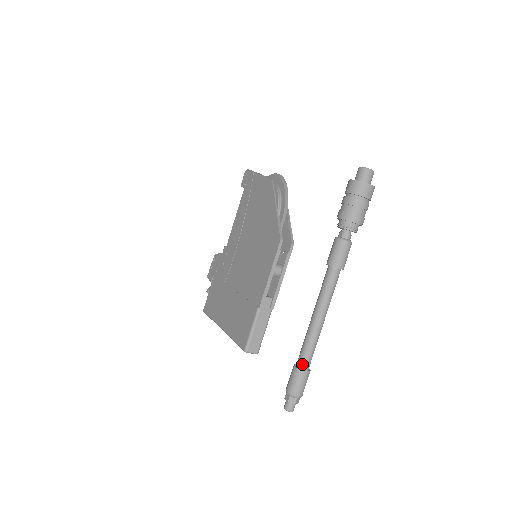
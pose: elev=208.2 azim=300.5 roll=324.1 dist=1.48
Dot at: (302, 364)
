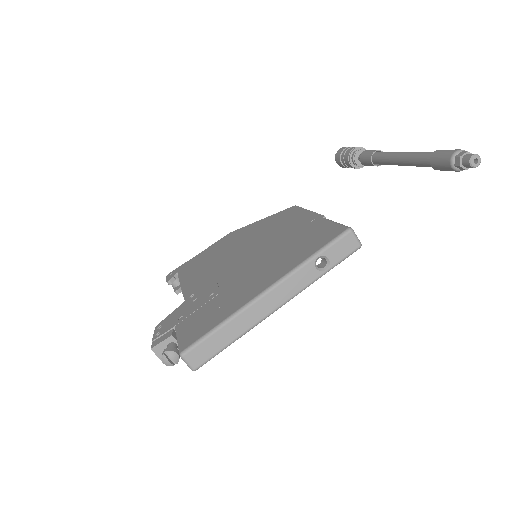
Dot at: occluded
